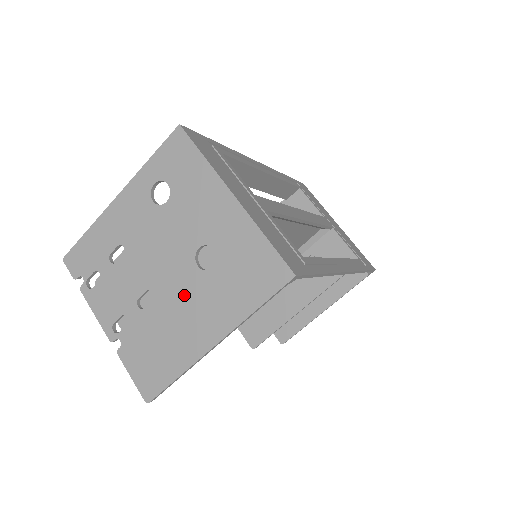
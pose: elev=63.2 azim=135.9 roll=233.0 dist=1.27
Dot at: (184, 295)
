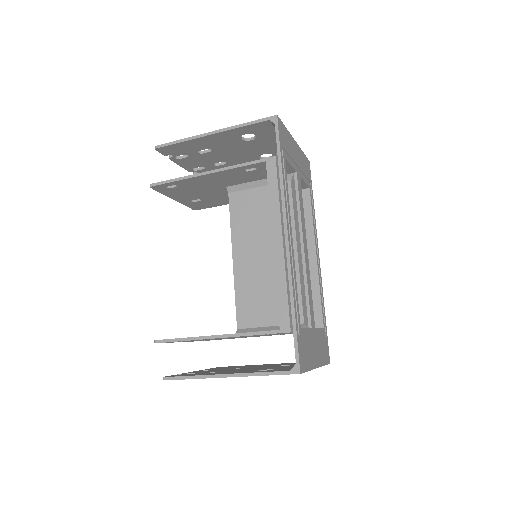
Dot at: occluded
